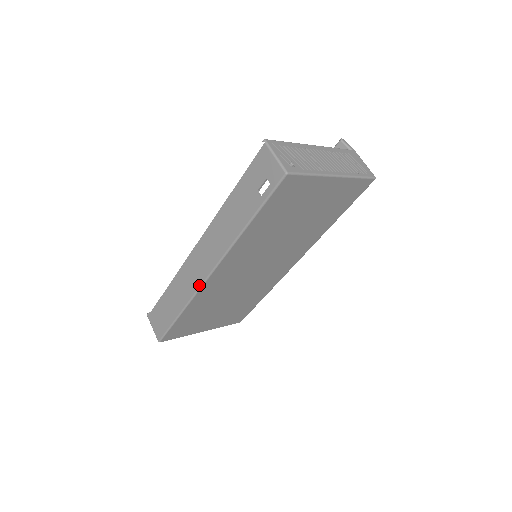
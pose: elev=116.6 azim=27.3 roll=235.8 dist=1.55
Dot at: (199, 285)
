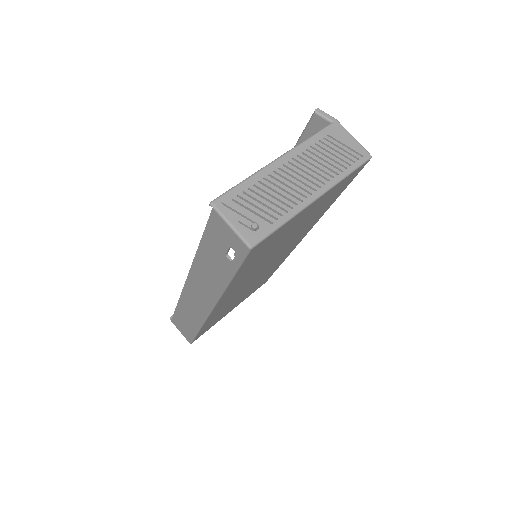
Dot at: (205, 316)
